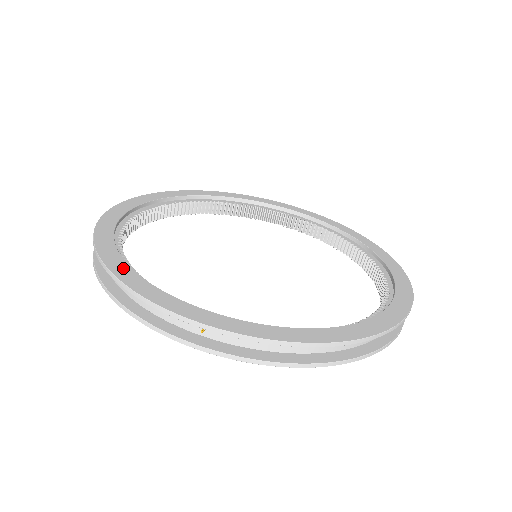
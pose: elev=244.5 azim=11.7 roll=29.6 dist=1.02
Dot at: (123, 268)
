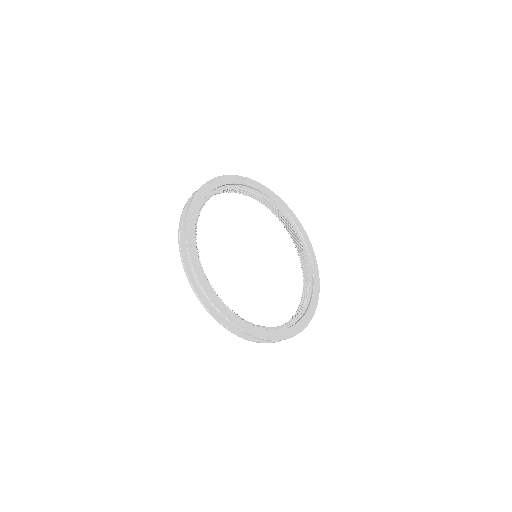
Dot at: (201, 274)
